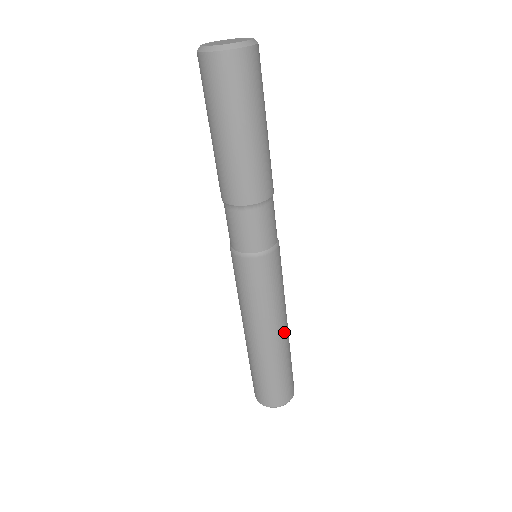
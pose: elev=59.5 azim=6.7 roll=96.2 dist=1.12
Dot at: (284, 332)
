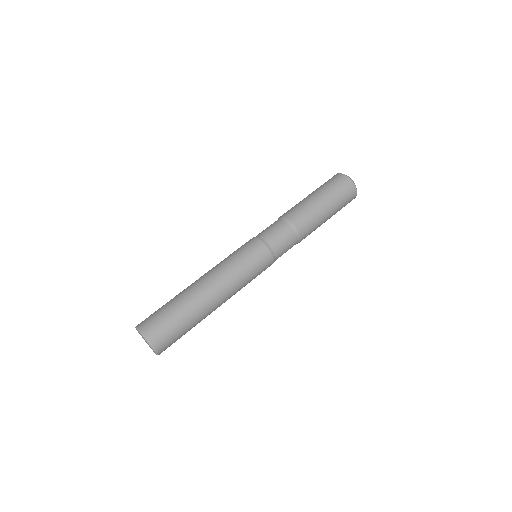
Dot at: (215, 298)
